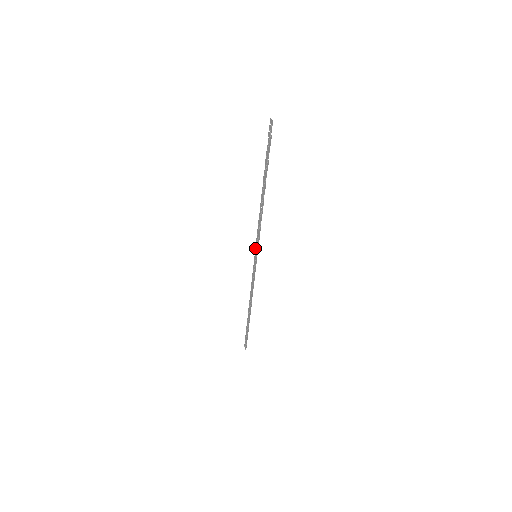
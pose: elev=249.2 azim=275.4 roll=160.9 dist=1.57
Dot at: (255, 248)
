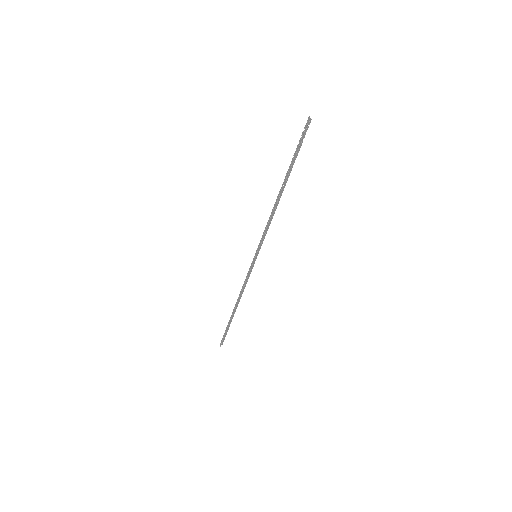
Dot at: occluded
